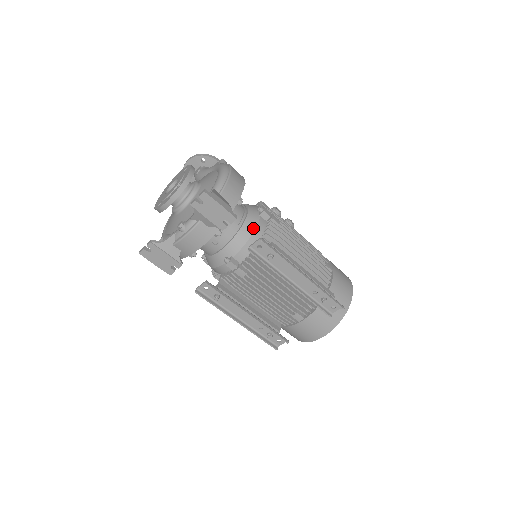
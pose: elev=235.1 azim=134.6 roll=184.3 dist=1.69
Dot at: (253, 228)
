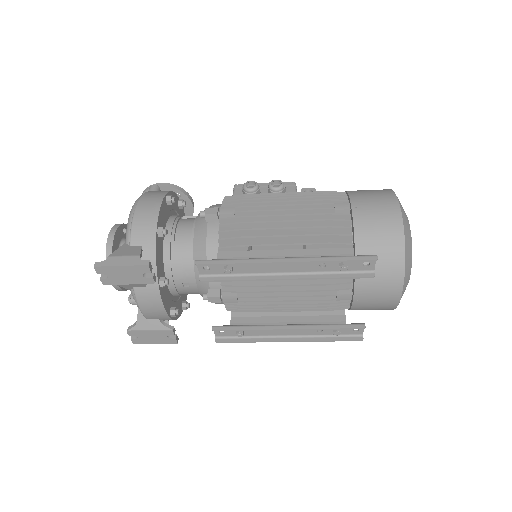
Dot at: (204, 244)
